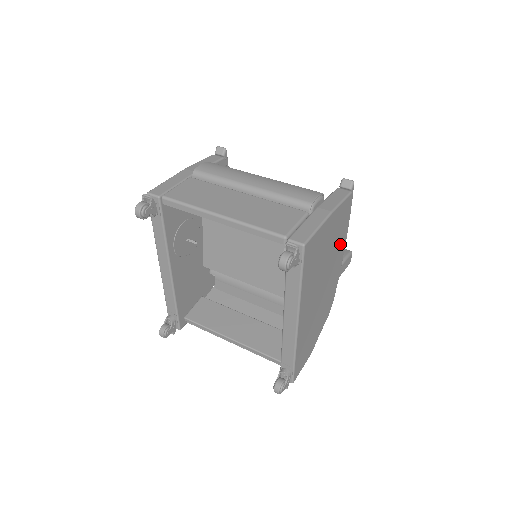
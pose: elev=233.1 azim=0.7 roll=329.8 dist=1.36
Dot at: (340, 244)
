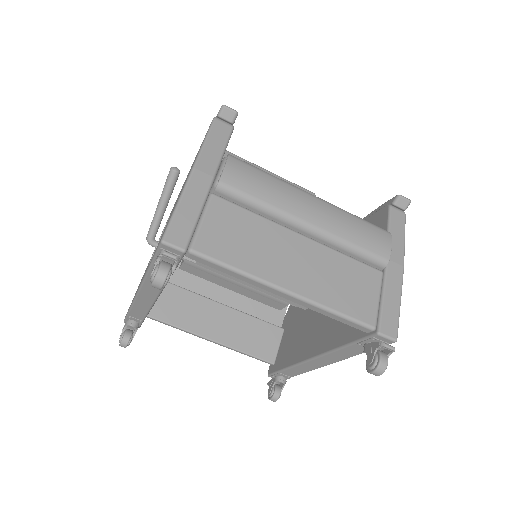
Dot at: occluded
